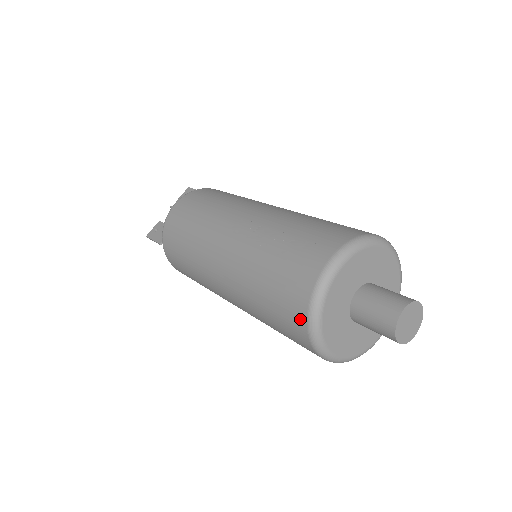
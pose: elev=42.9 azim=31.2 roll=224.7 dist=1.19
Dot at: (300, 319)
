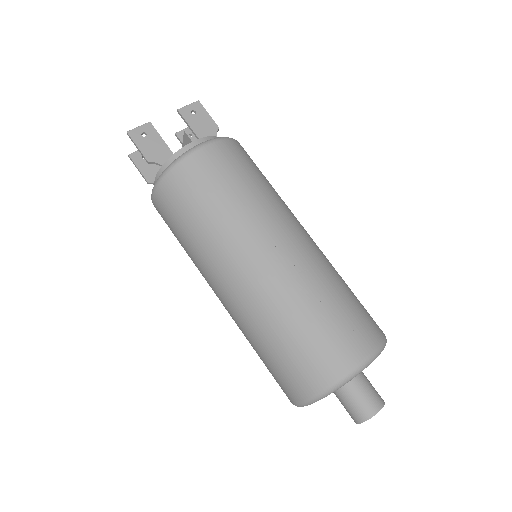
Dot at: (311, 386)
